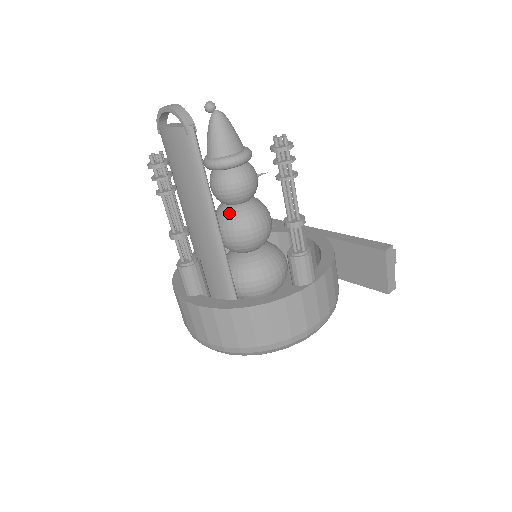
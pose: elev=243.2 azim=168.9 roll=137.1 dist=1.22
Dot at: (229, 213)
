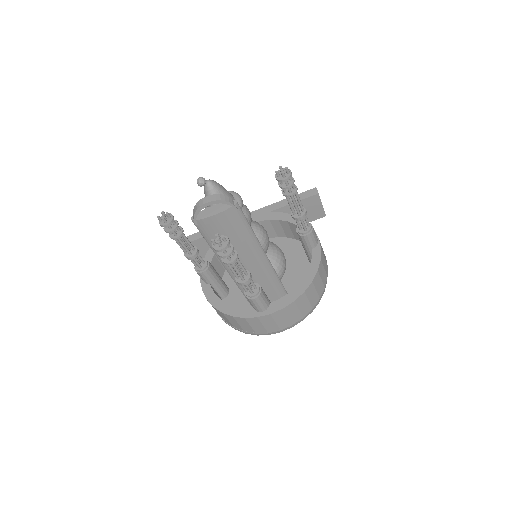
Dot at: occluded
